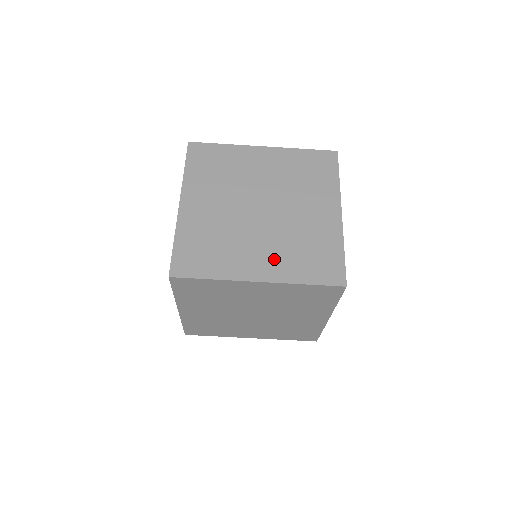
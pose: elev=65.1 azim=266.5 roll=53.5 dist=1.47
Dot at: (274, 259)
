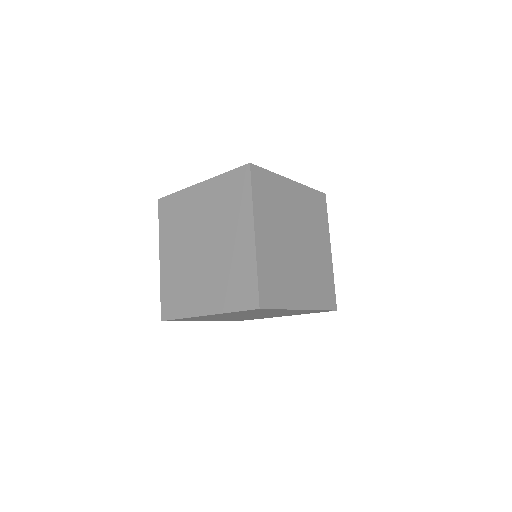
Dot at: (213, 293)
